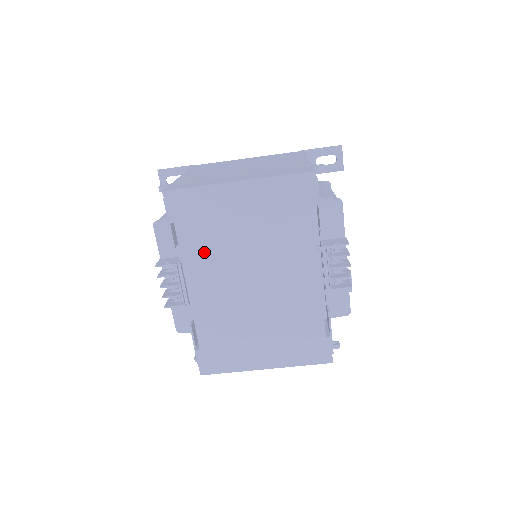
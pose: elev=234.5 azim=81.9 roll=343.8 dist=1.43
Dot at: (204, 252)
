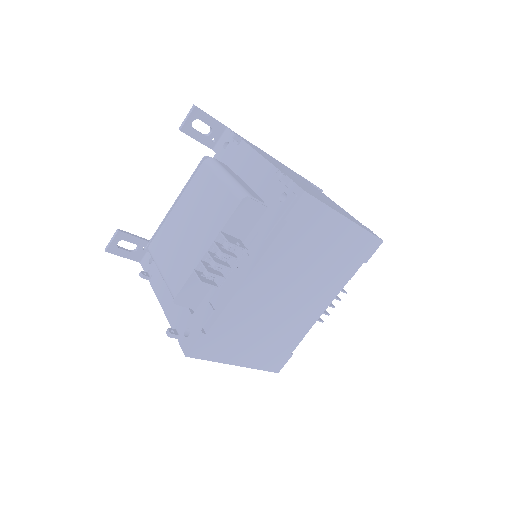
Dot at: (284, 256)
